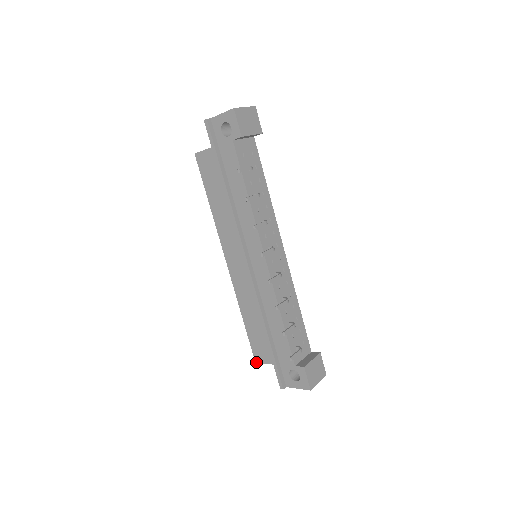
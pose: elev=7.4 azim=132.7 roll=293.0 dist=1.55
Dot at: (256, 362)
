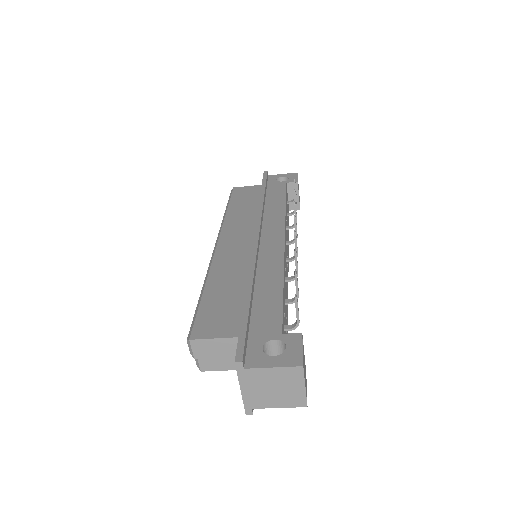
Dot at: (192, 338)
